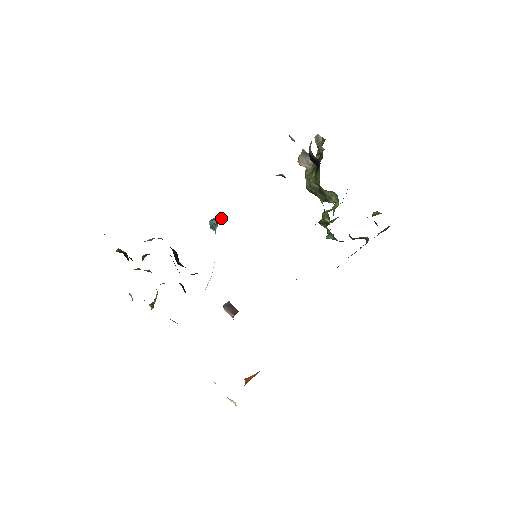
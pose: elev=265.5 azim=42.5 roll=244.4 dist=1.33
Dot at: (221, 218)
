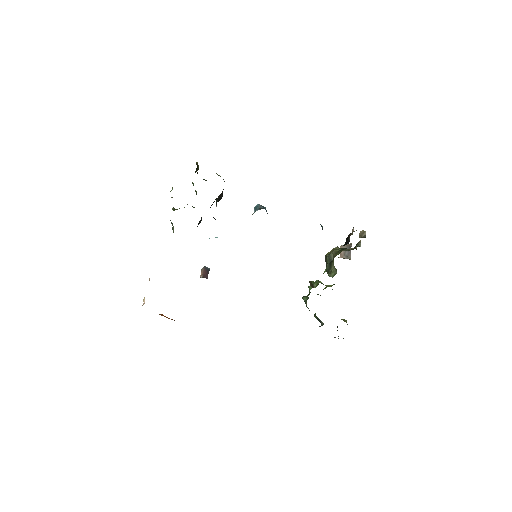
Dot at: (266, 210)
